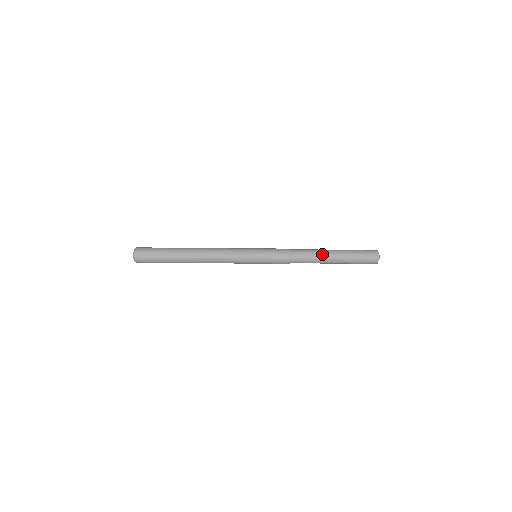
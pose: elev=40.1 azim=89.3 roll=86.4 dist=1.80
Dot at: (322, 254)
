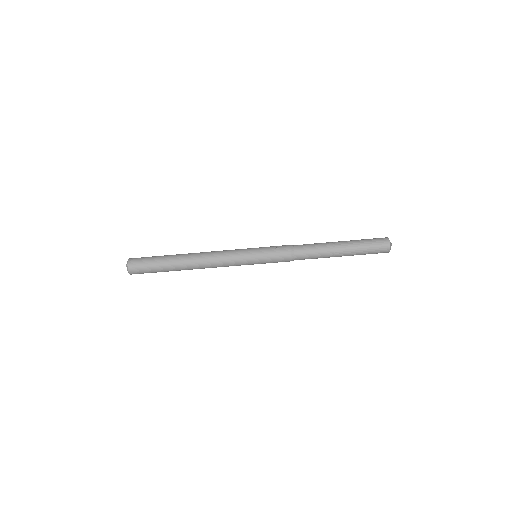
Dot at: (327, 246)
